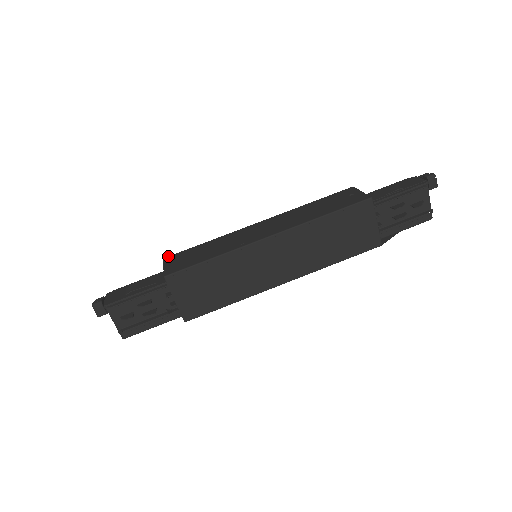
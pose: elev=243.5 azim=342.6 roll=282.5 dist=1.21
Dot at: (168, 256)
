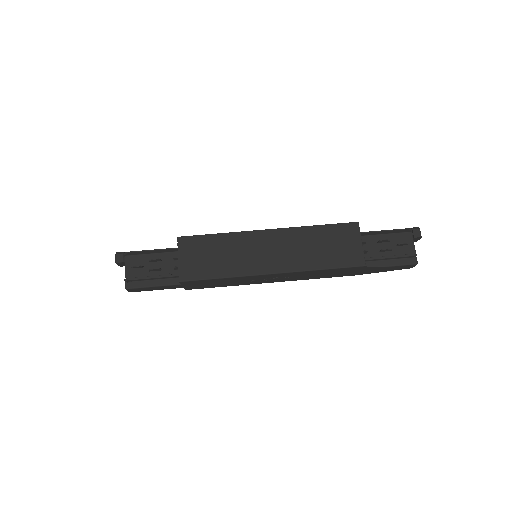
Dot at: occluded
